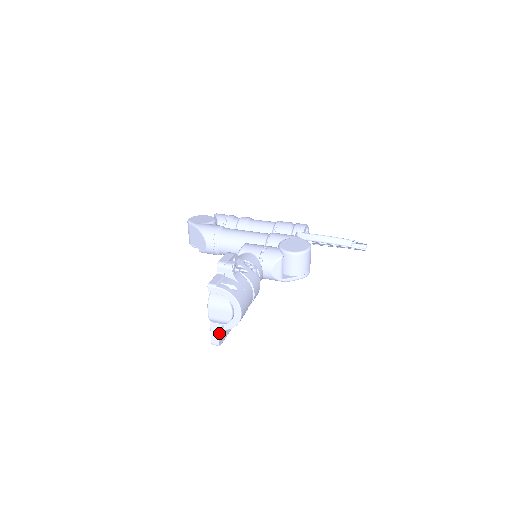
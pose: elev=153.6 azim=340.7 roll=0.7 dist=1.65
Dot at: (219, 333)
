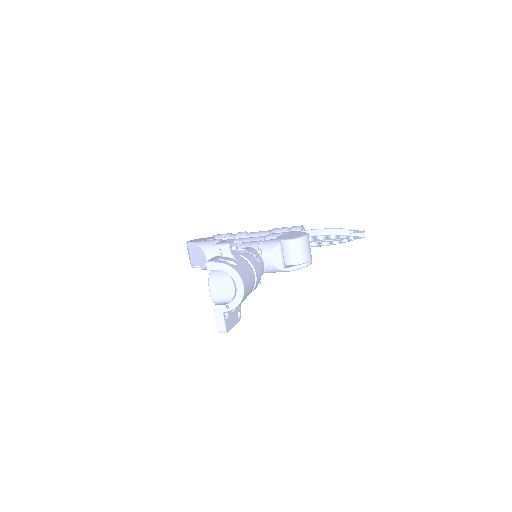
Dot at: (225, 317)
